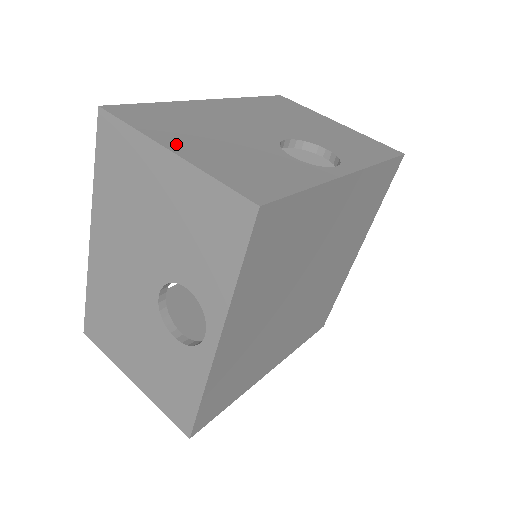
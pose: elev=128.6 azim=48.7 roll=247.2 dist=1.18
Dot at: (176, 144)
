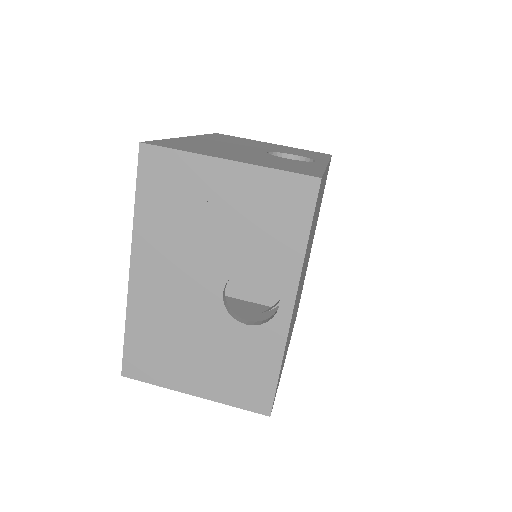
Dot at: (224, 157)
